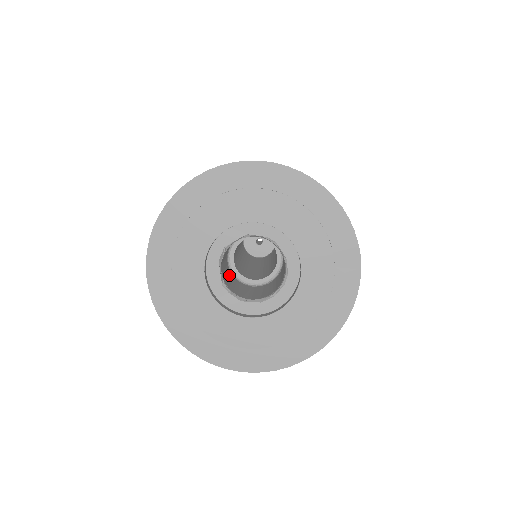
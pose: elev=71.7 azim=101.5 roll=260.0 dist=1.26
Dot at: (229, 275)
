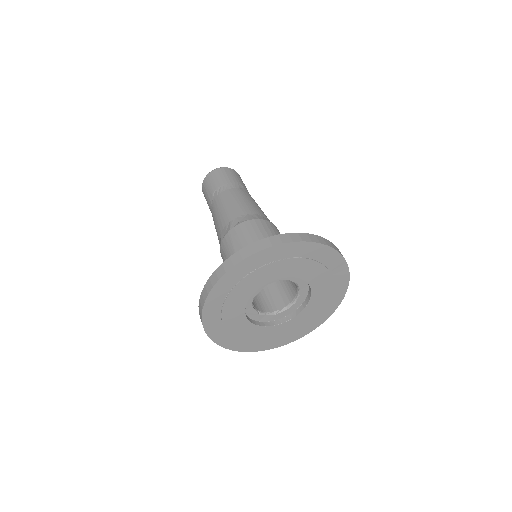
Dot at: occluded
